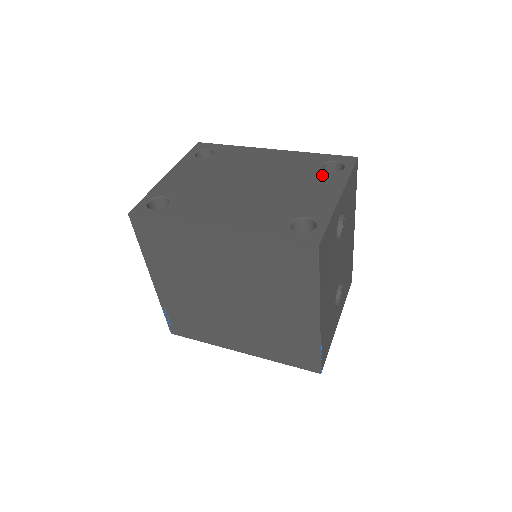
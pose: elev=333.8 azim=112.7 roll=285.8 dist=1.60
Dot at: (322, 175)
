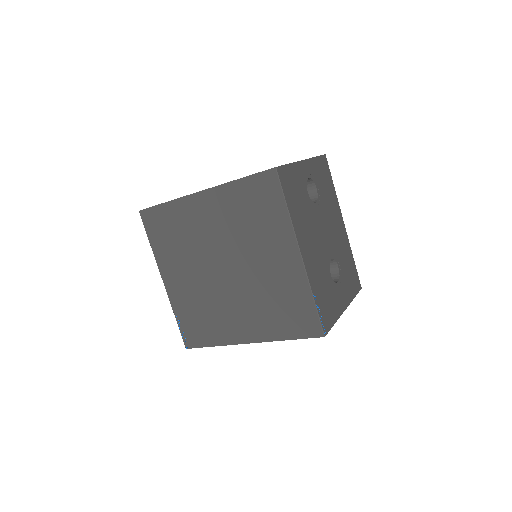
Dot at: occluded
